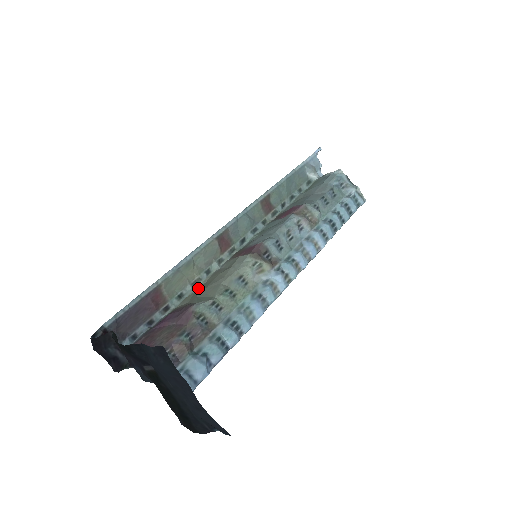
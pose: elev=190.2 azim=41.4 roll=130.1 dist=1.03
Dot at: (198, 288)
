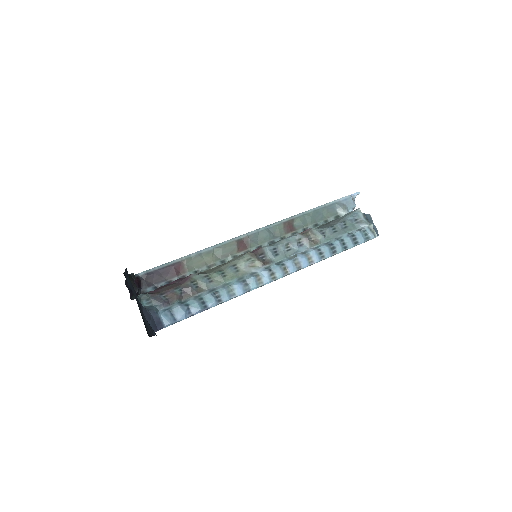
Dot at: occluded
